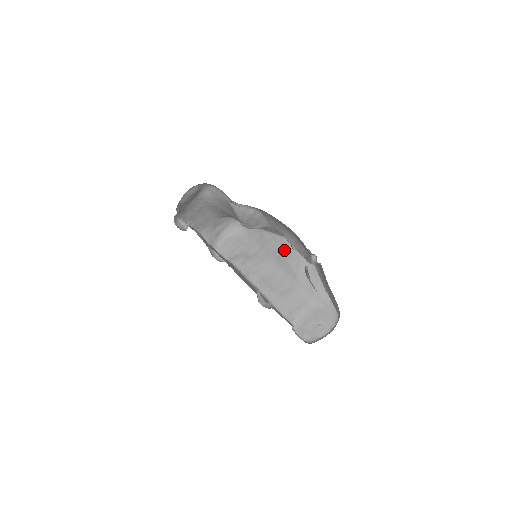
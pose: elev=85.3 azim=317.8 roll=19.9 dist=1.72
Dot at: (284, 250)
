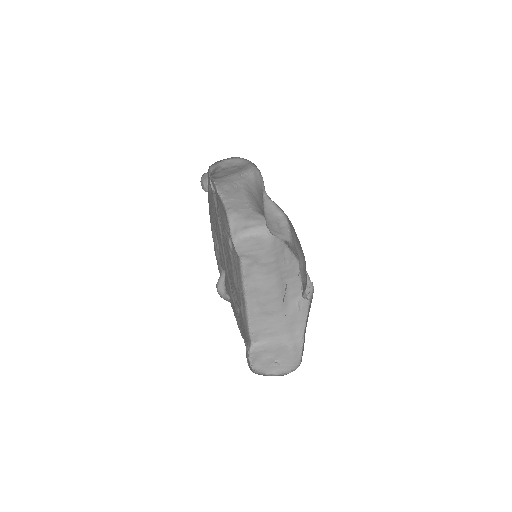
Dot at: (292, 274)
